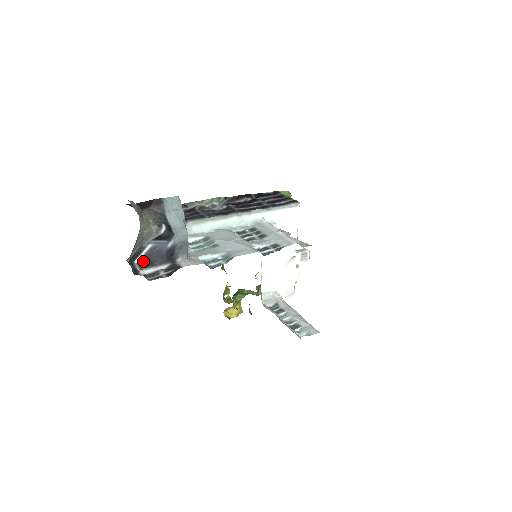
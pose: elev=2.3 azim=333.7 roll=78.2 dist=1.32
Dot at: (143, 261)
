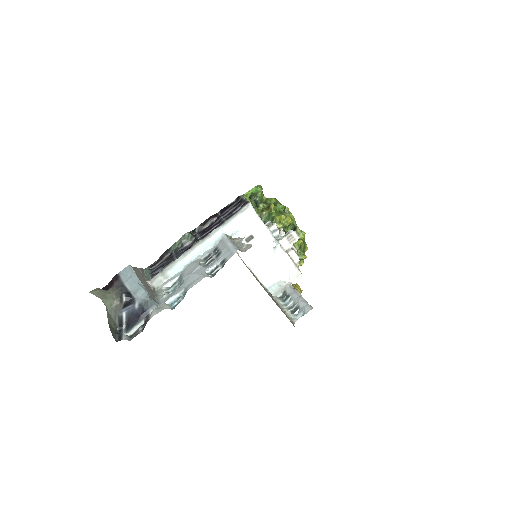
Dot at: (127, 325)
